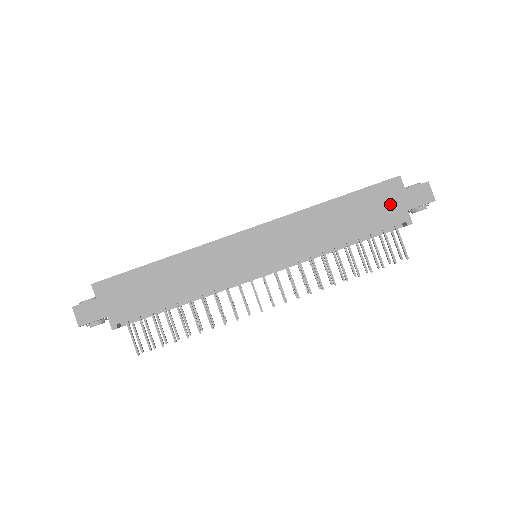
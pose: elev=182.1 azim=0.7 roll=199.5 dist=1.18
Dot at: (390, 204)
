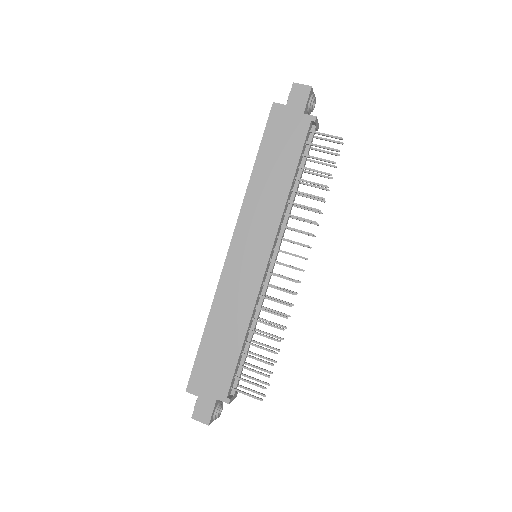
Dot at: (289, 125)
